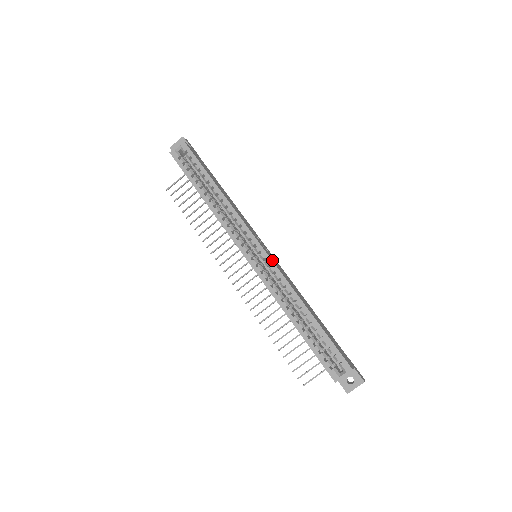
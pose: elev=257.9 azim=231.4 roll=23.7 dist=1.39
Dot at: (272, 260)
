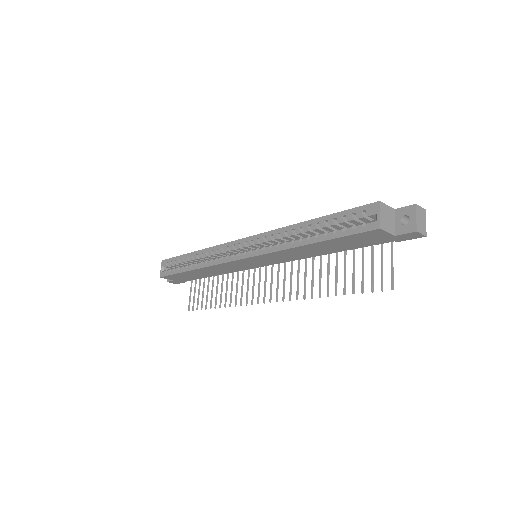
Dot at: (256, 235)
